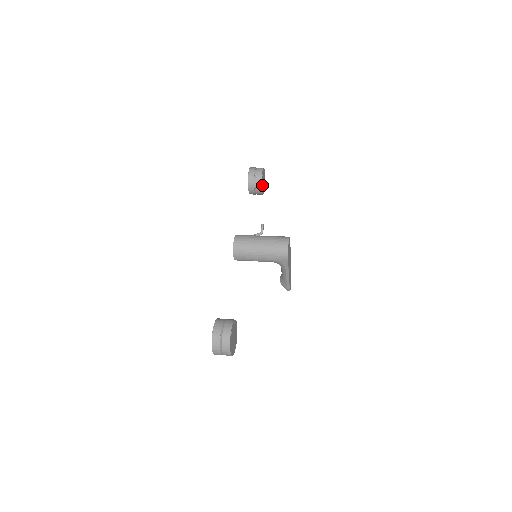
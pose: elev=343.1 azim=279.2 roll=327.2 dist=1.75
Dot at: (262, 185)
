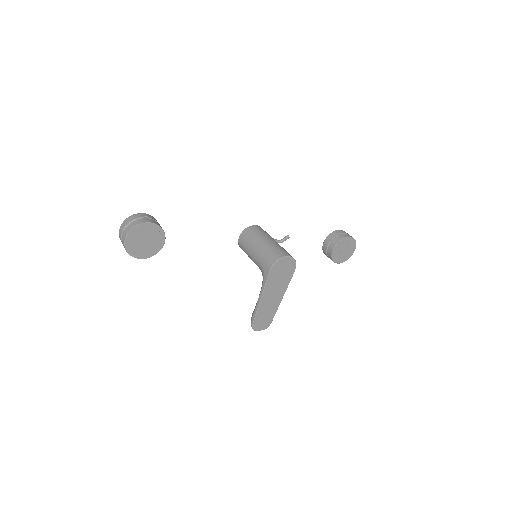
Dot at: (338, 248)
